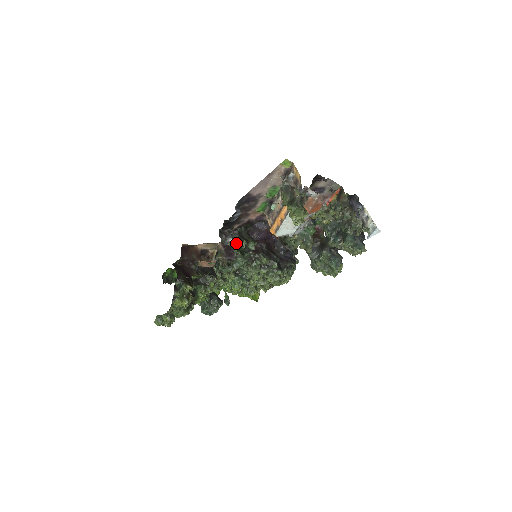
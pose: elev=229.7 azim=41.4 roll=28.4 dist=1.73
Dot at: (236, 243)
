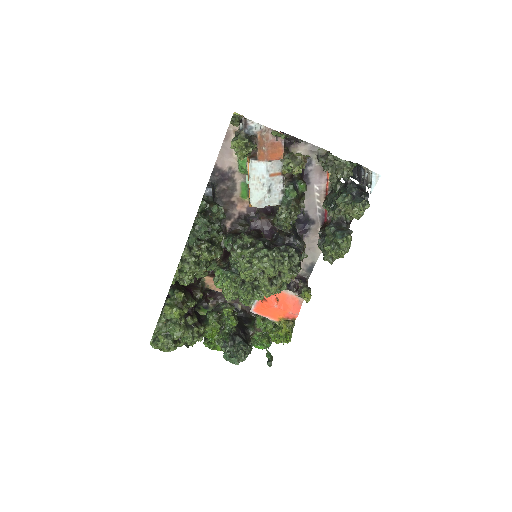
Dot at: (227, 238)
